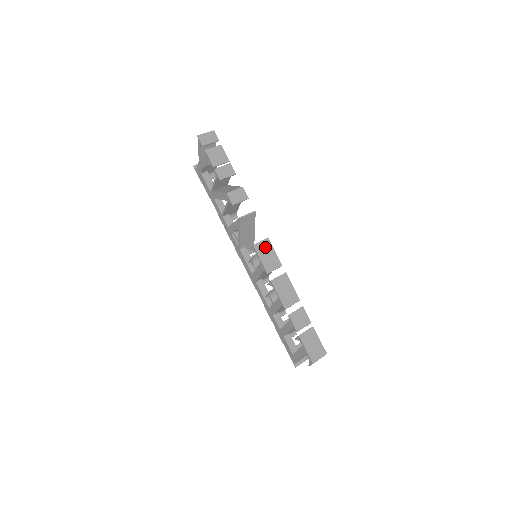
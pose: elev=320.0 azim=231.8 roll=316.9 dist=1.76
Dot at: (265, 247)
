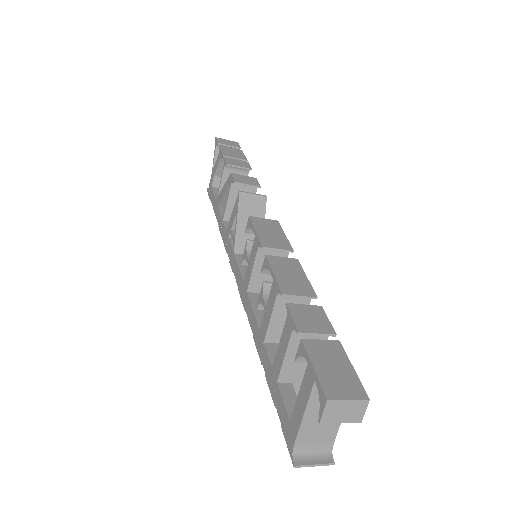
Dot at: (269, 225)
